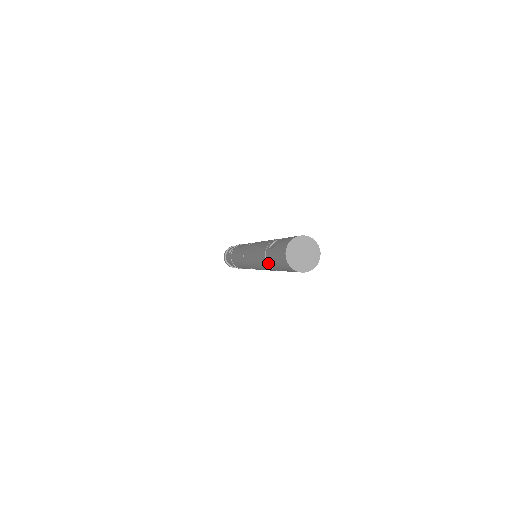
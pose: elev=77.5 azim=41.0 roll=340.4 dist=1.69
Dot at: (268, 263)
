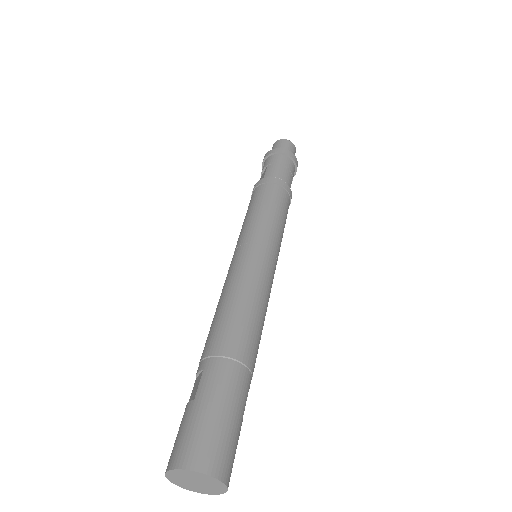
Dot at: occluded
